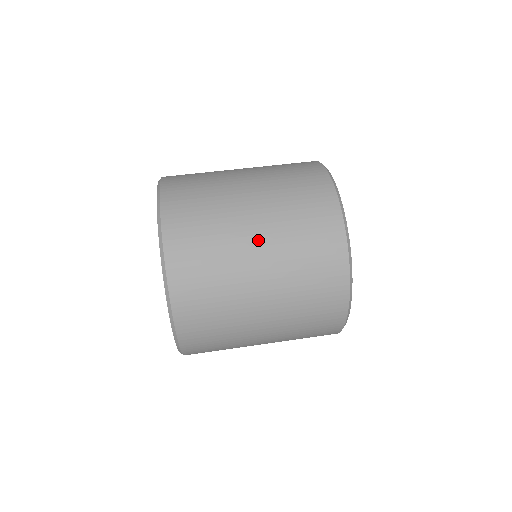
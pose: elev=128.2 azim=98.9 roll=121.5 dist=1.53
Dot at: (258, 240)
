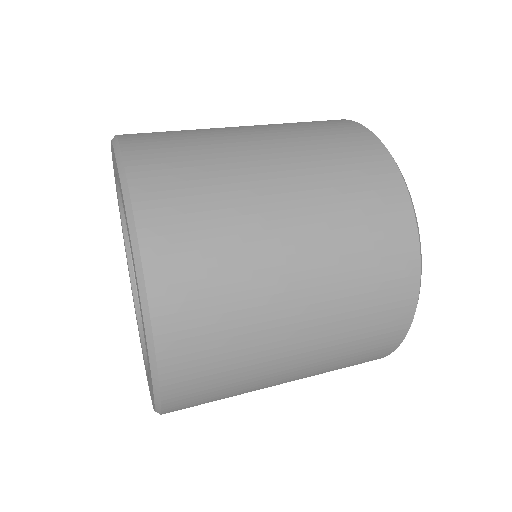
Dot at: (286, 200)
